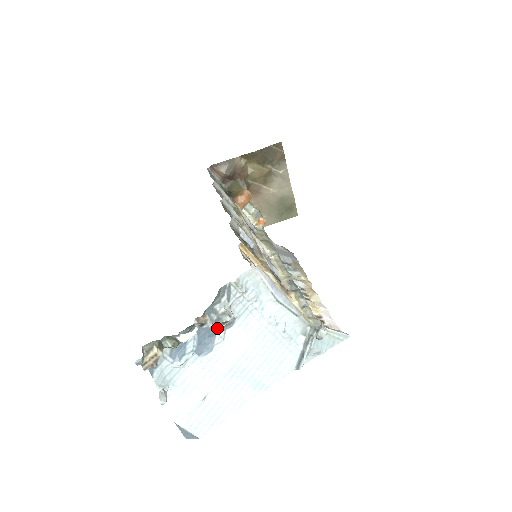
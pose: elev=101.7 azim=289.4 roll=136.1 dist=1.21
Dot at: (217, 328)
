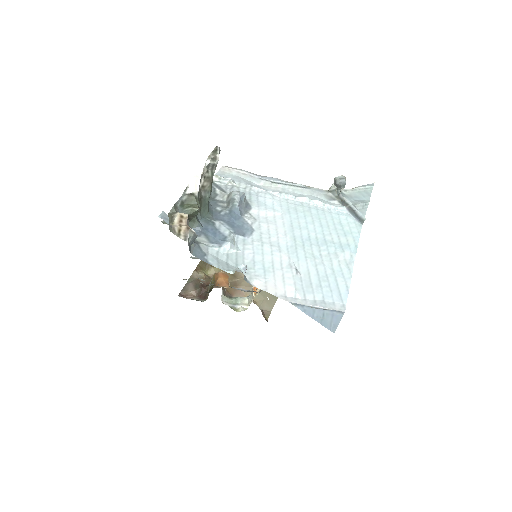
Dot at: (214, 159)
